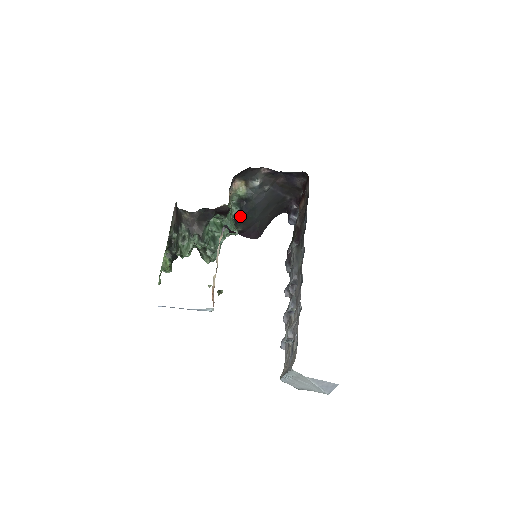
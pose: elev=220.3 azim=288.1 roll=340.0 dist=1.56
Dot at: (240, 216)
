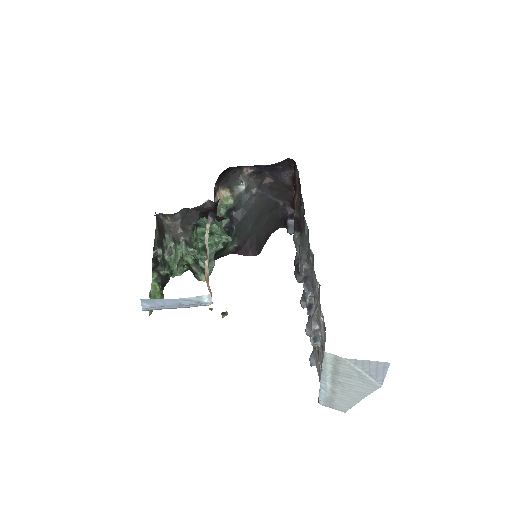
Dot at: (232, 227)
